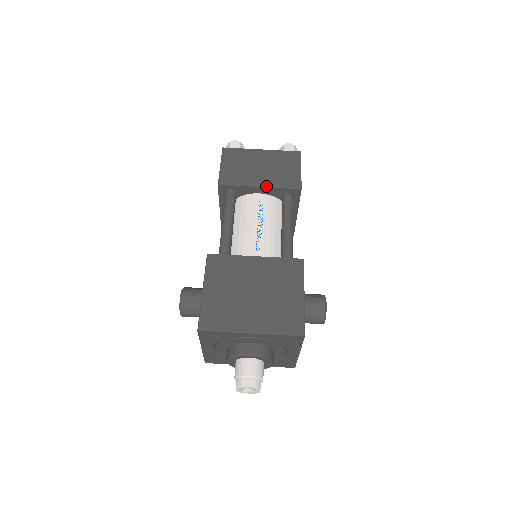
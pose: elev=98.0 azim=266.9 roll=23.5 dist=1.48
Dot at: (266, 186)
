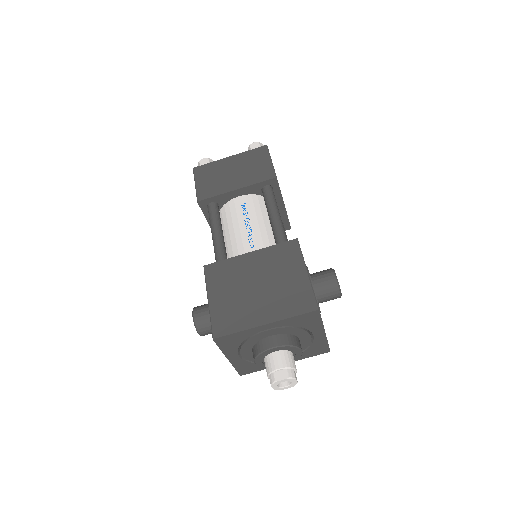
Dot at: (242, 186)
